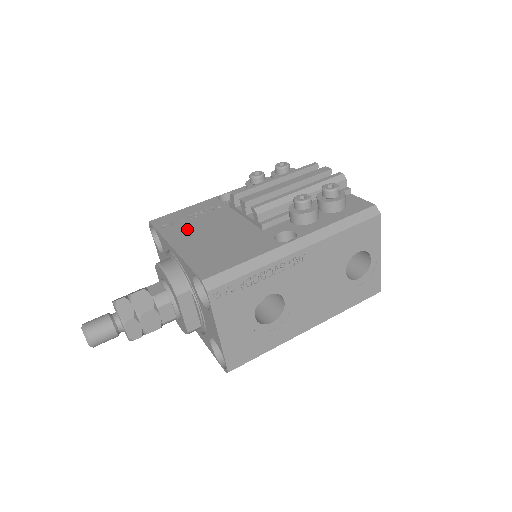
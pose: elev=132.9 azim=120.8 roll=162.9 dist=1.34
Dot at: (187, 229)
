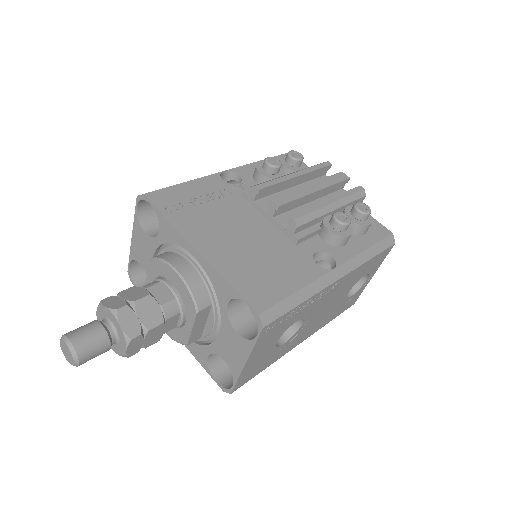
Dot at: (203, 222)
